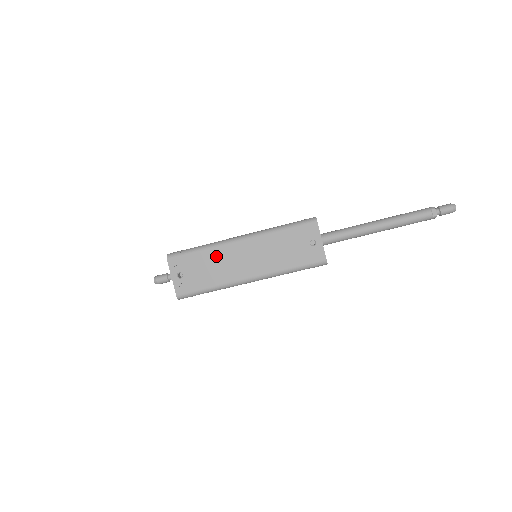
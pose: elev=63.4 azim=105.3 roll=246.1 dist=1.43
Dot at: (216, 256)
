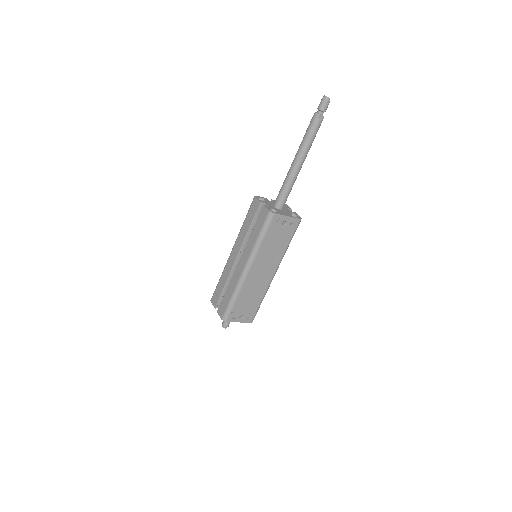
Dot at: (247, 290)
